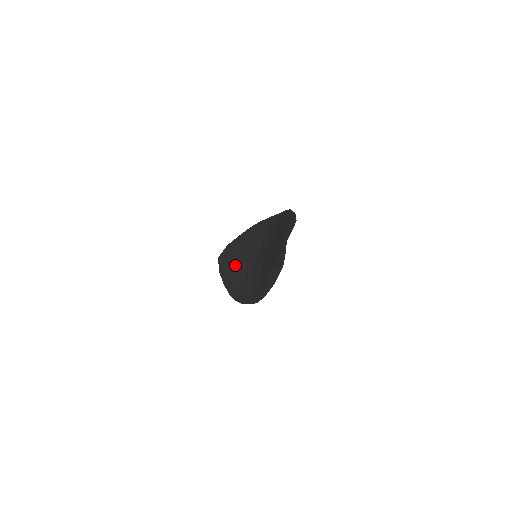
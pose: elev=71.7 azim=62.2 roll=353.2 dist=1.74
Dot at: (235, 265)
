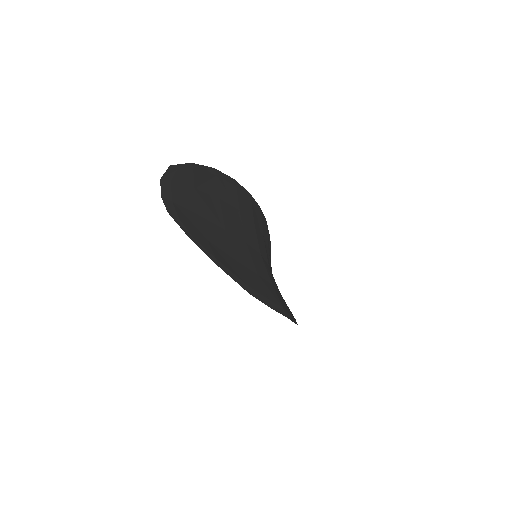
Dot at: occluded
